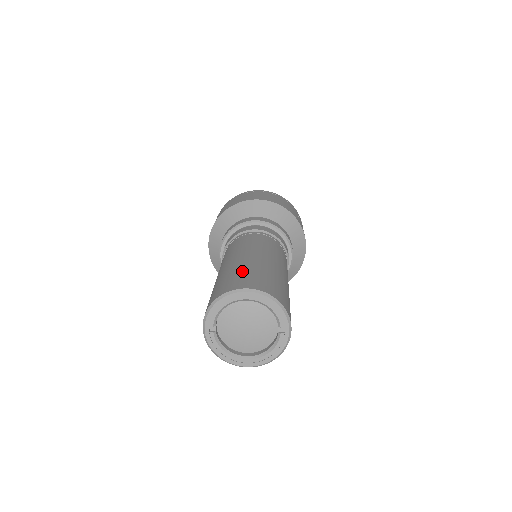
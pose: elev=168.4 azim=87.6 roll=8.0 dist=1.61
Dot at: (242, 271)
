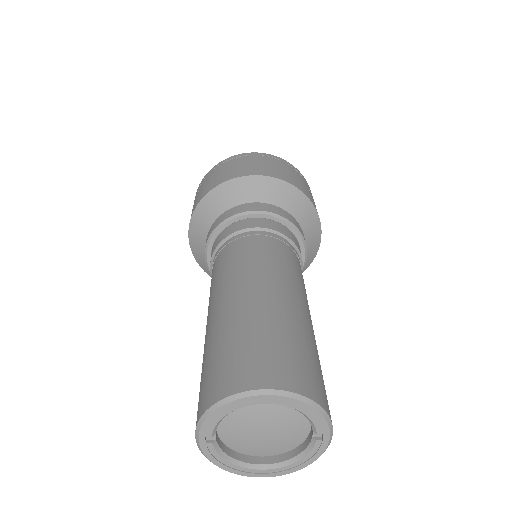
Dot at: (251, 337)
